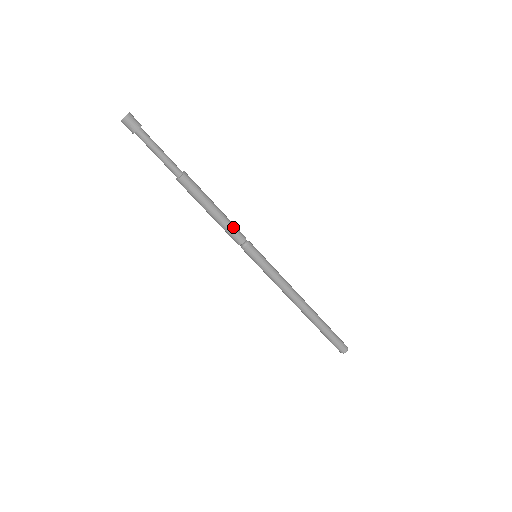
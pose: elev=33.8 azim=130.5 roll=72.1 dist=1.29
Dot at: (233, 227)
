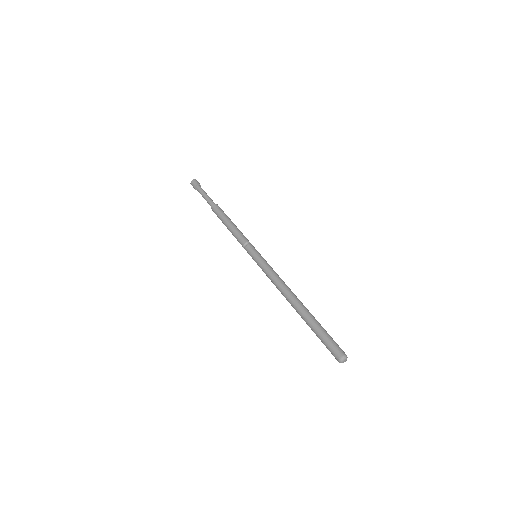
Dot at: (241, 233)
